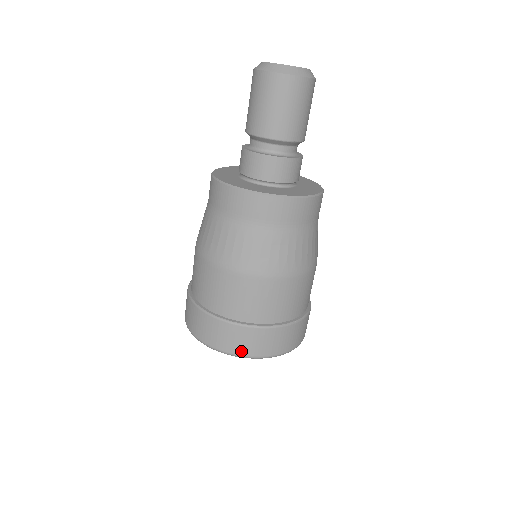
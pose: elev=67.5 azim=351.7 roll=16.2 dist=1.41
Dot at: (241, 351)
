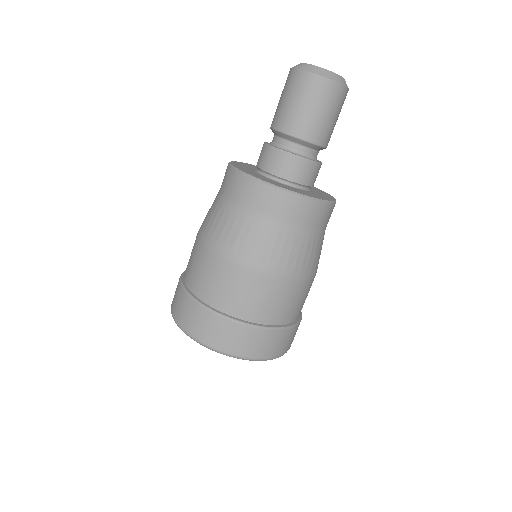
Dot at: (214, 343)
